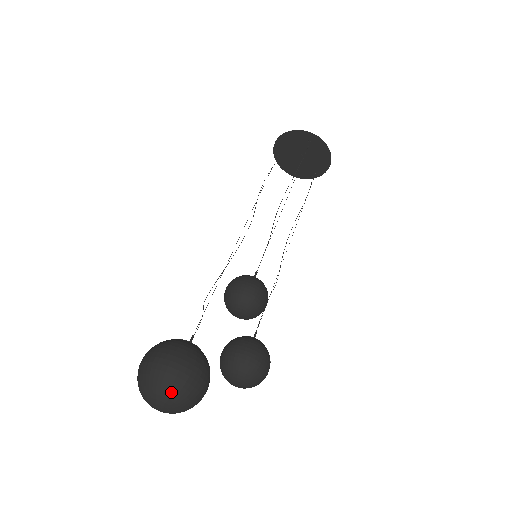
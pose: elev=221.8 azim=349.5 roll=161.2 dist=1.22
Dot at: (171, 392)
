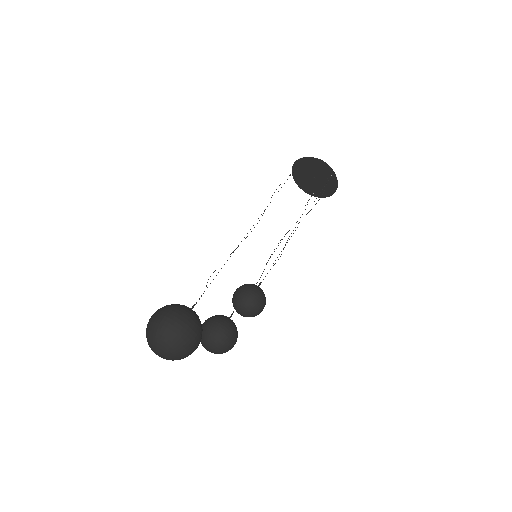
Dot at: (177, 351)
